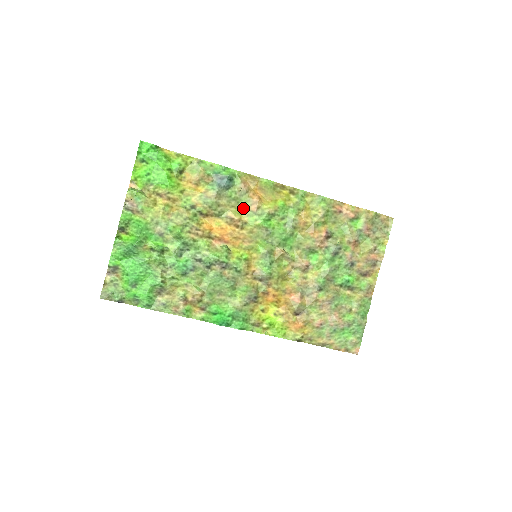
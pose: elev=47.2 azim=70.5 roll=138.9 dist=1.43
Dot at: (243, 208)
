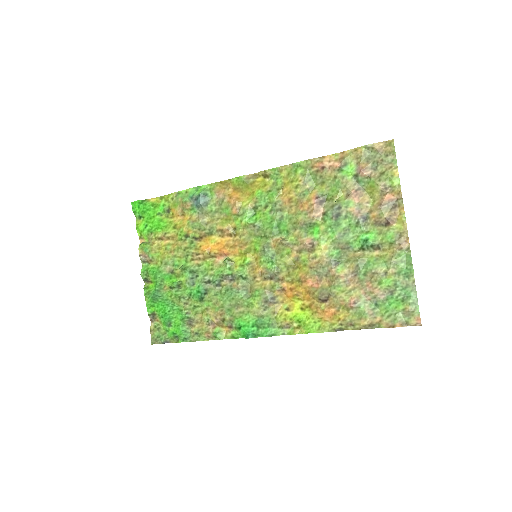
Dot at: (227, 216)
